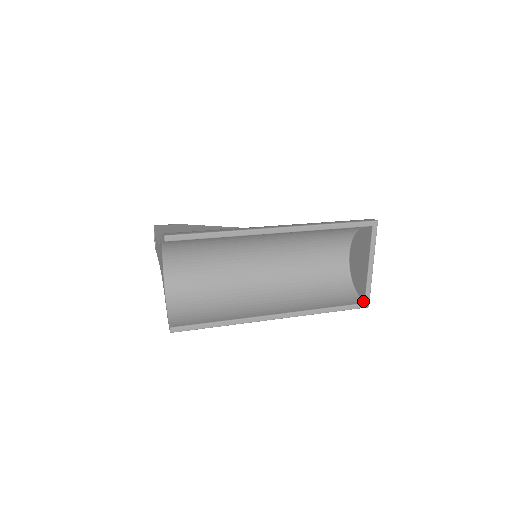
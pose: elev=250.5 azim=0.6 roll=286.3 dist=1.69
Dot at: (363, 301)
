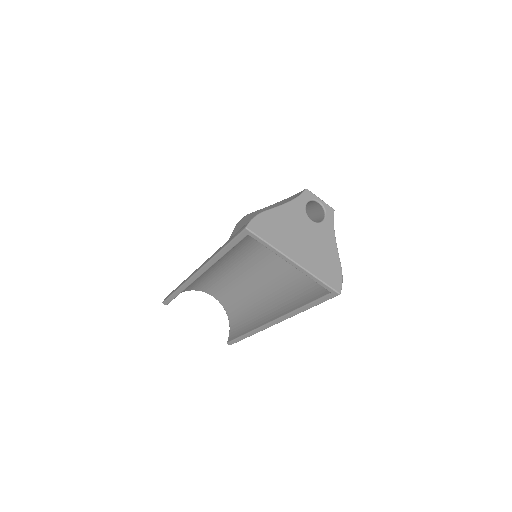
Dot at: (330, 290)
